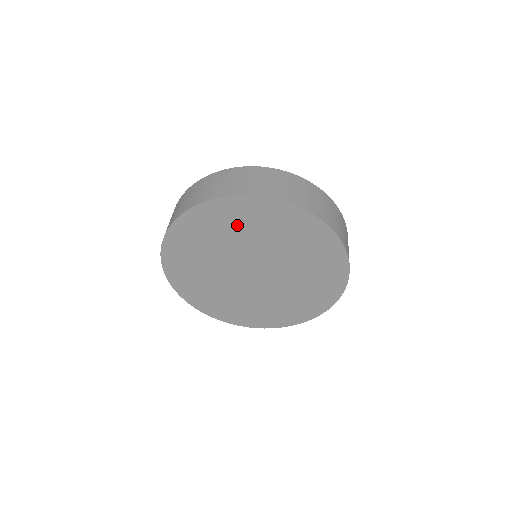
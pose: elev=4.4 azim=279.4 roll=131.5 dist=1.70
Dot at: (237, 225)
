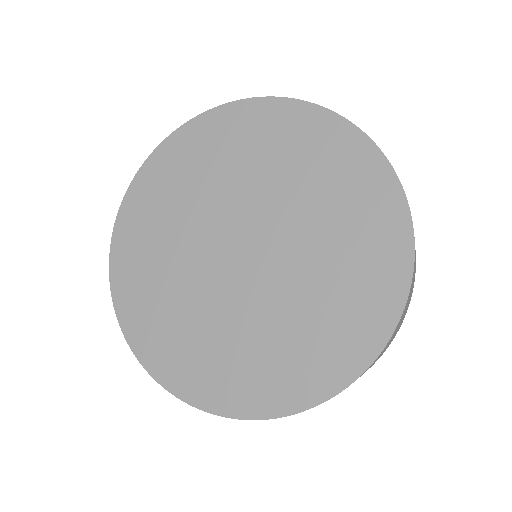
Dot at: (238, 151)
